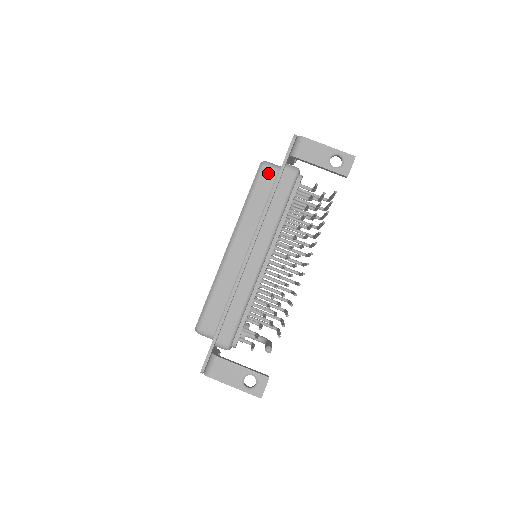
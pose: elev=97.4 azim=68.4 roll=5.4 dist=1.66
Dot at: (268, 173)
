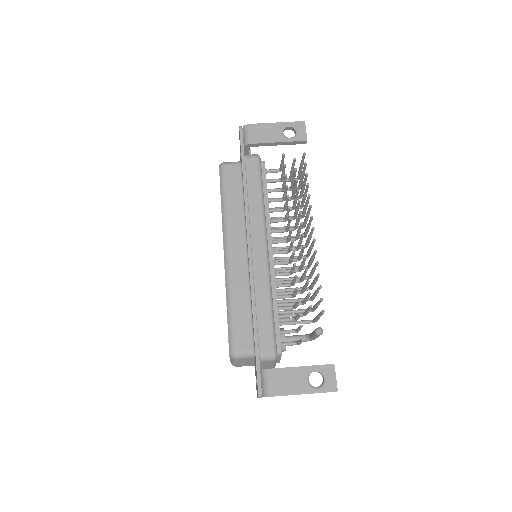
Dot at: (231, 170)
